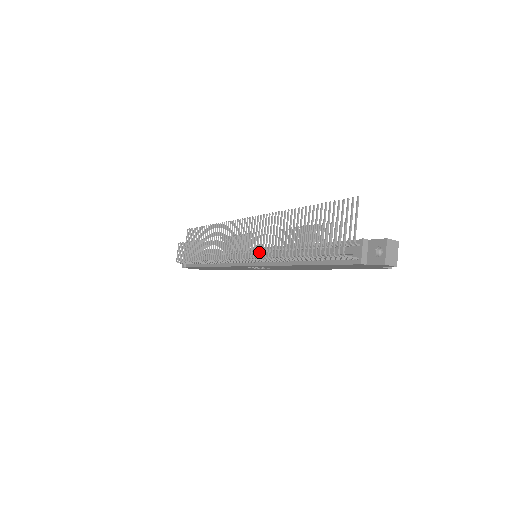
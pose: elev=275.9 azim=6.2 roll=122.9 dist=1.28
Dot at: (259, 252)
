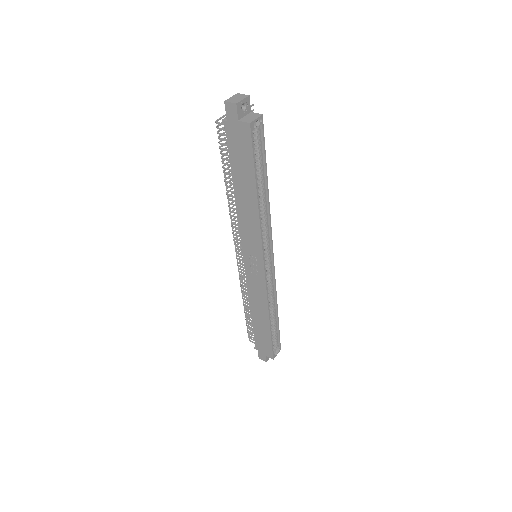
Dot at: occluded
